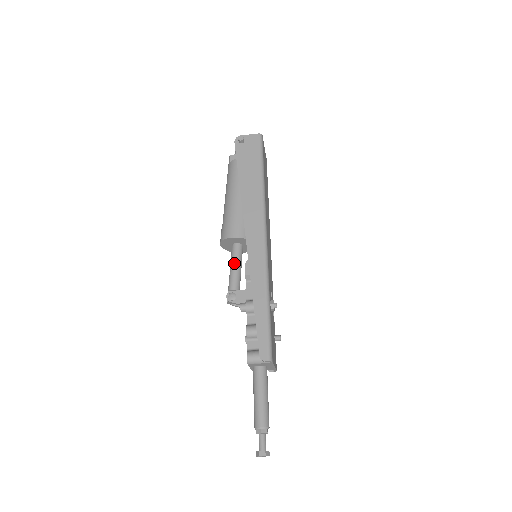
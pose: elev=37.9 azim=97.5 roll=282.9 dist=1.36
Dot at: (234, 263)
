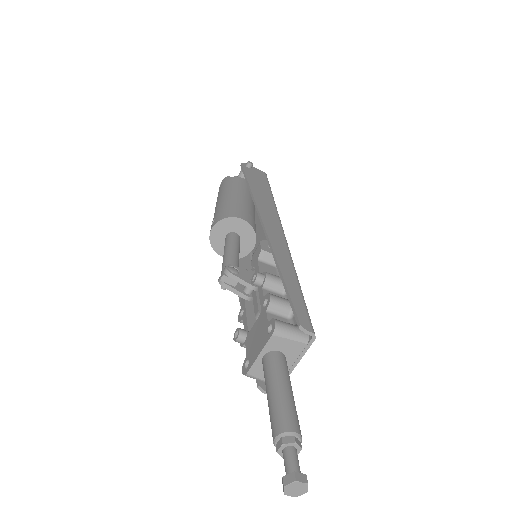
Dot at: (234, 245)
